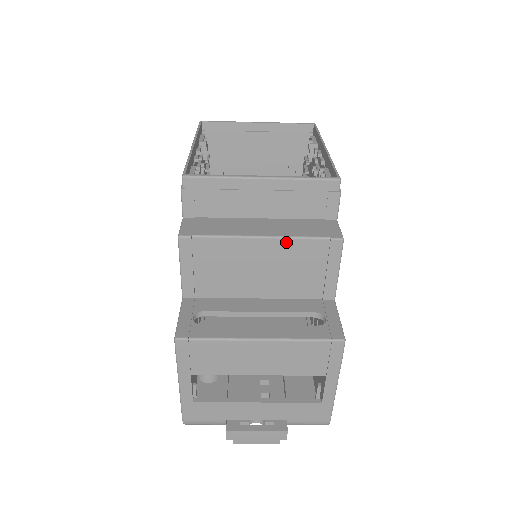
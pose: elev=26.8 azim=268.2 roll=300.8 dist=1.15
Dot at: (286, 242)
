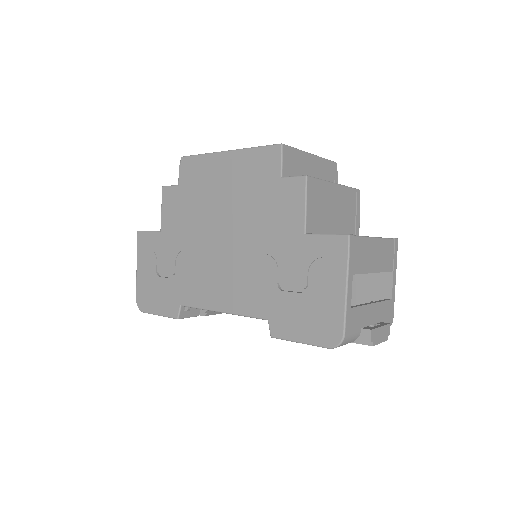
Dot at: (344, 189)
